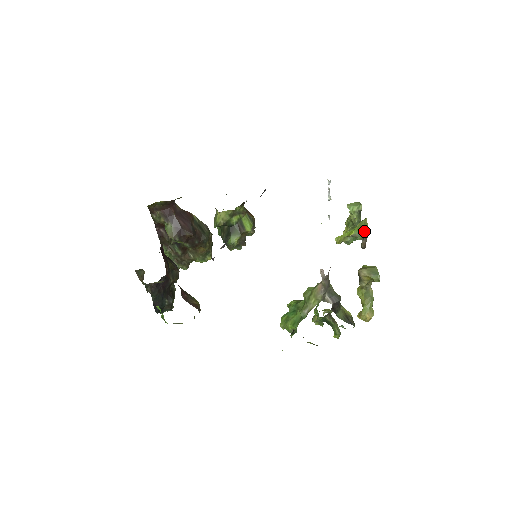
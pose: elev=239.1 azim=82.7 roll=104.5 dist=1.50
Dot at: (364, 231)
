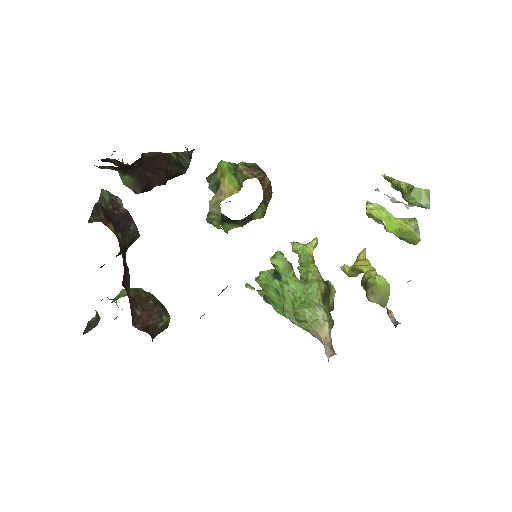
Dot at: (406, 241)
